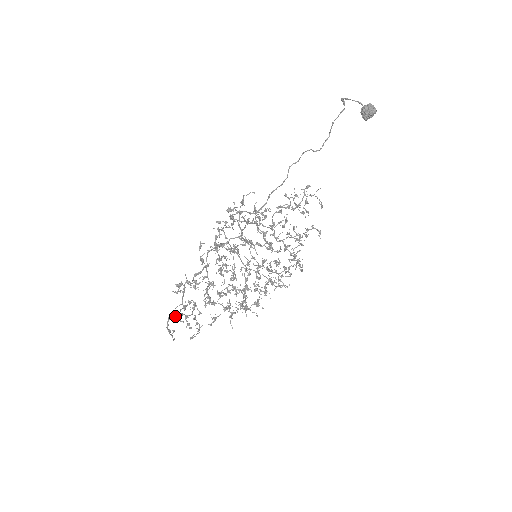
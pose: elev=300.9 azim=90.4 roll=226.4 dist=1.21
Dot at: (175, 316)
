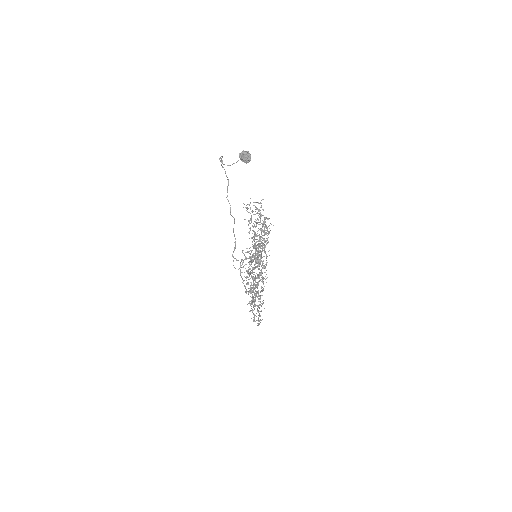
Dot at: (258, 321)
